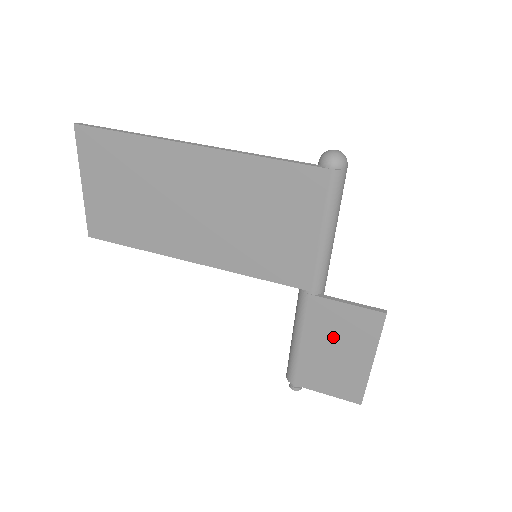
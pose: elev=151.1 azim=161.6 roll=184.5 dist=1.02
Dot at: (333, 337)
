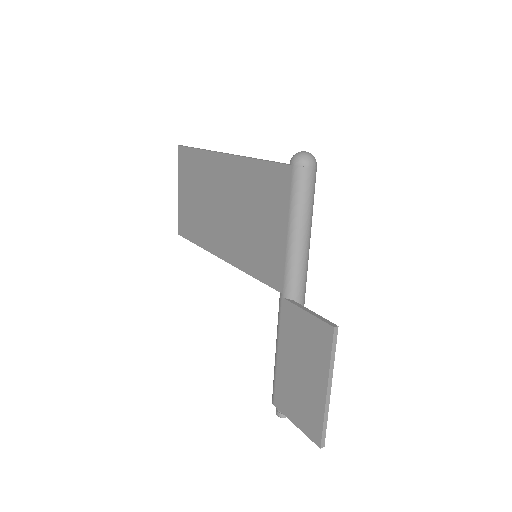
Dot at: (298, 351)
